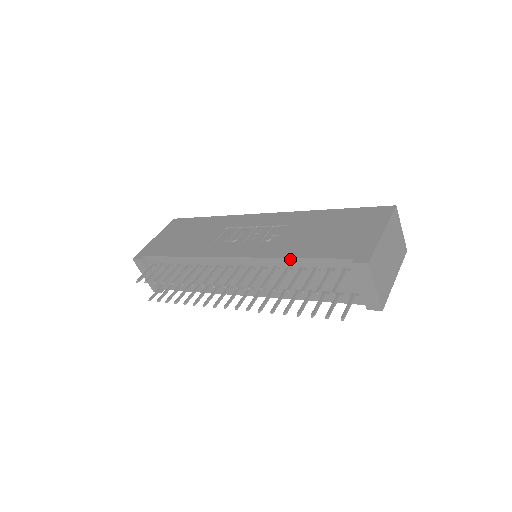
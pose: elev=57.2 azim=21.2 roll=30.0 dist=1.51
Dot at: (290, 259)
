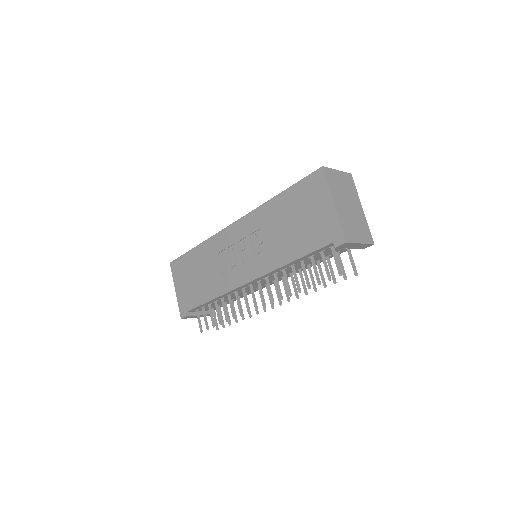
Dot at: (290, 263)
